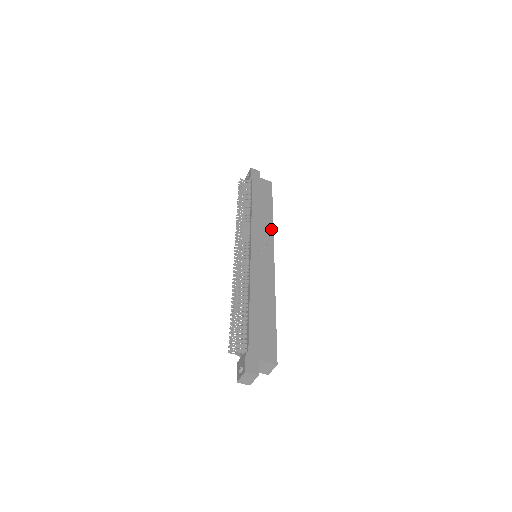
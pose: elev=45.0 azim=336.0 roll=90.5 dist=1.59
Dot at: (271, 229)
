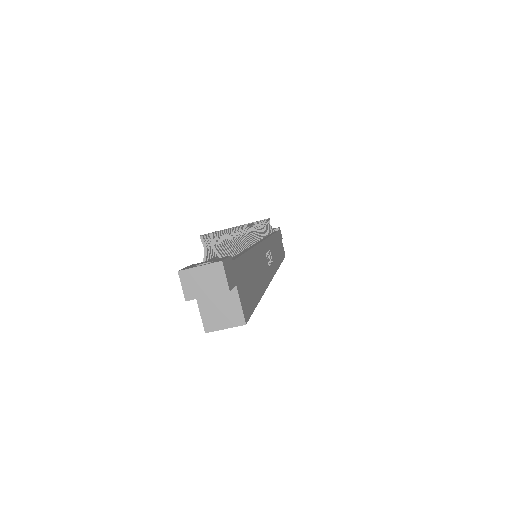
Dot at: occluded
